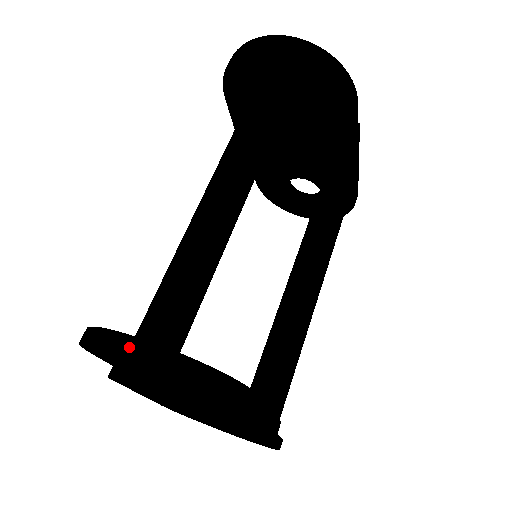
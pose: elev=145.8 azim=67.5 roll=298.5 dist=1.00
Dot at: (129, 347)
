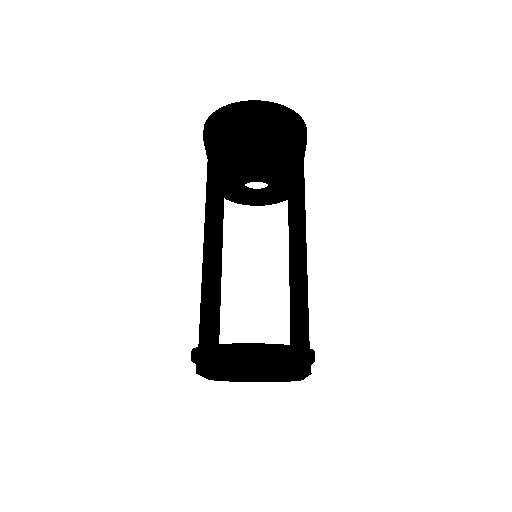
Dot at: (251, 351)
